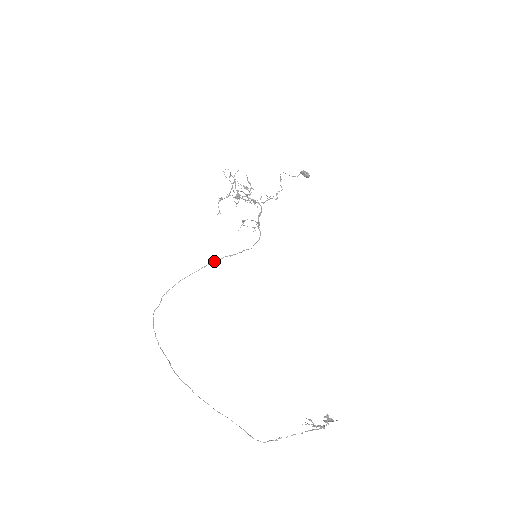
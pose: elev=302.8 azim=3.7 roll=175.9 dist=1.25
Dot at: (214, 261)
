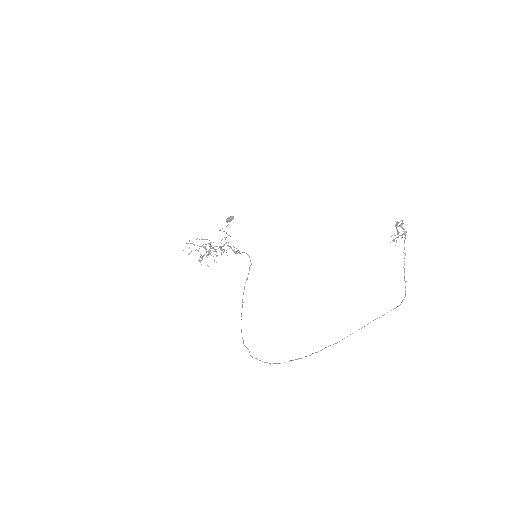
Dot at: (243, 293)
